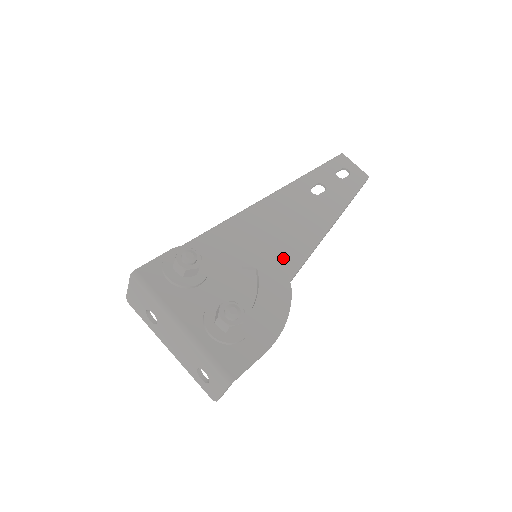
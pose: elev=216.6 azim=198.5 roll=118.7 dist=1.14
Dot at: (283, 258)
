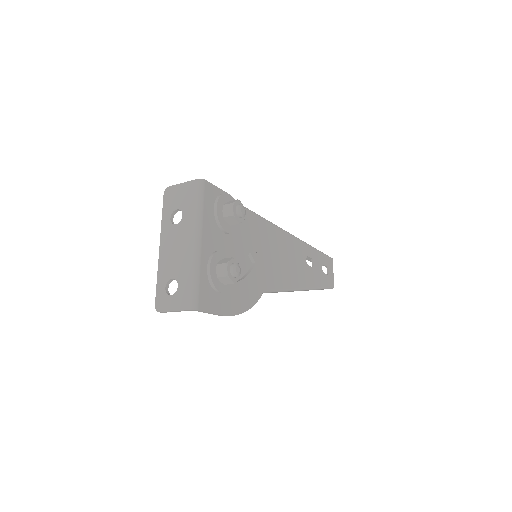
Dot at: (268, 275)
